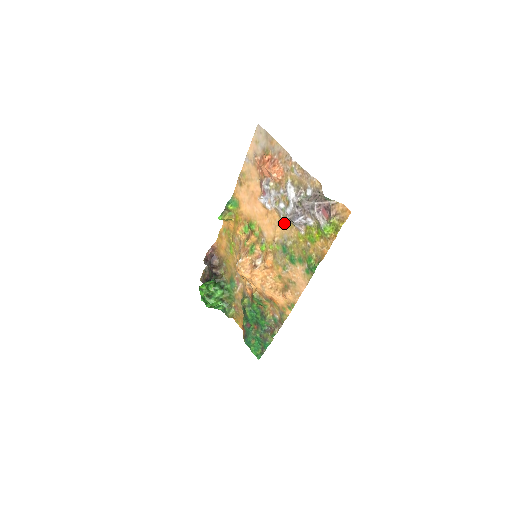
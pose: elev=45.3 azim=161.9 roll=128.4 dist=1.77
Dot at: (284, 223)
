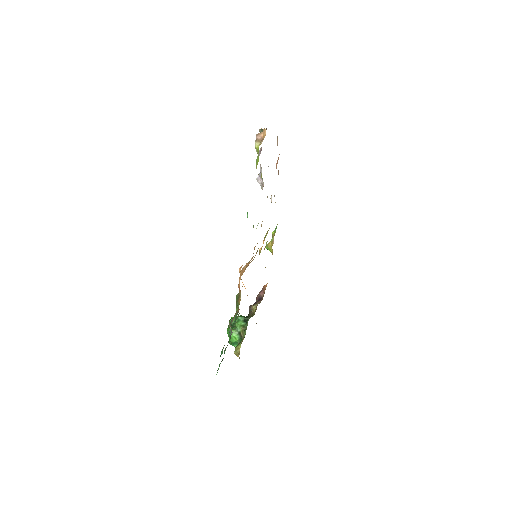
Dot at: occluded
